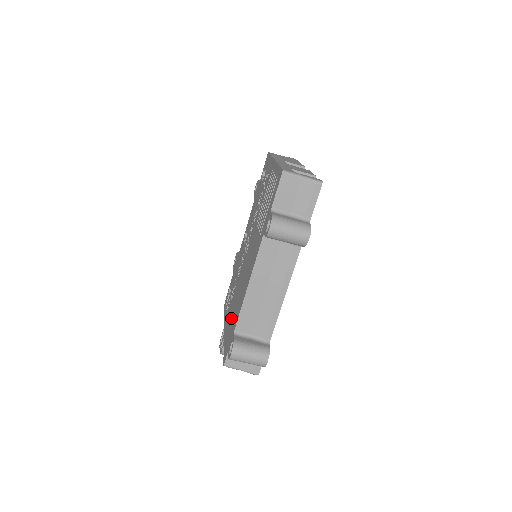
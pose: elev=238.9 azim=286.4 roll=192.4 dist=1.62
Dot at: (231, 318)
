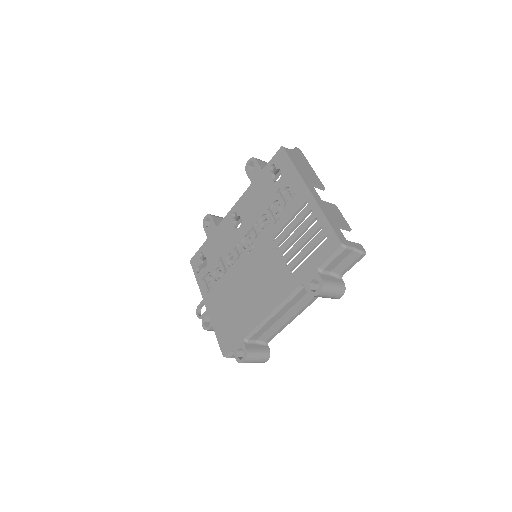
Dot at: (227, 311)
